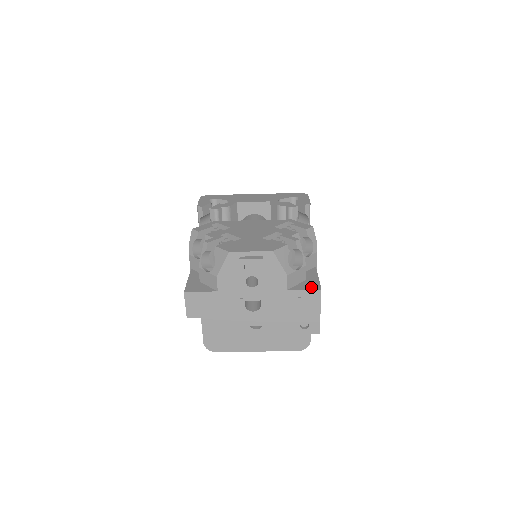
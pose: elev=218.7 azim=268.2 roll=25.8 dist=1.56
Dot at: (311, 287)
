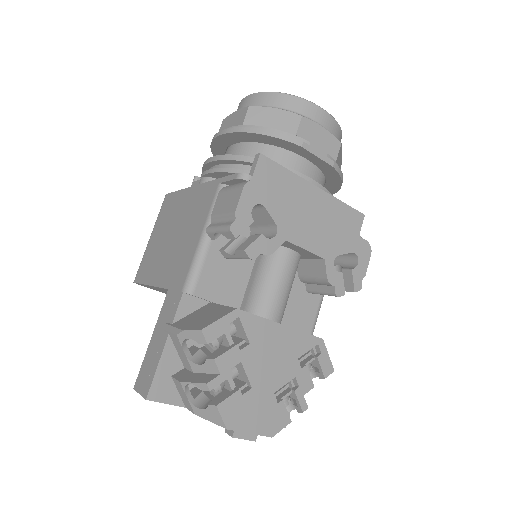
Dot at: occluded
